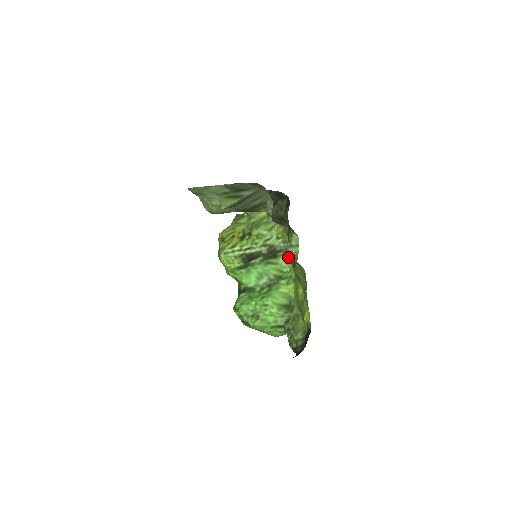
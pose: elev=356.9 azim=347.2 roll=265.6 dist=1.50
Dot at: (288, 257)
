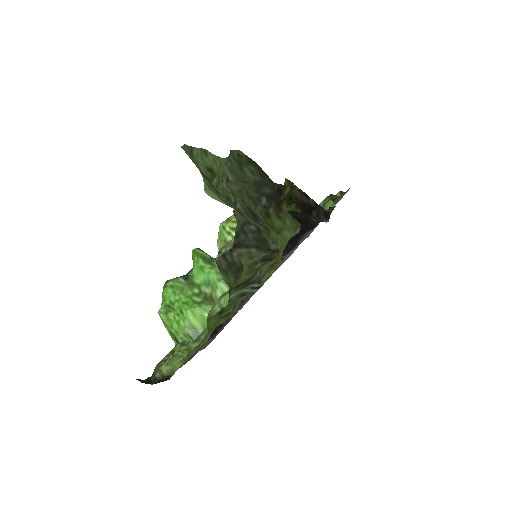
Dot at: (241, 297)
